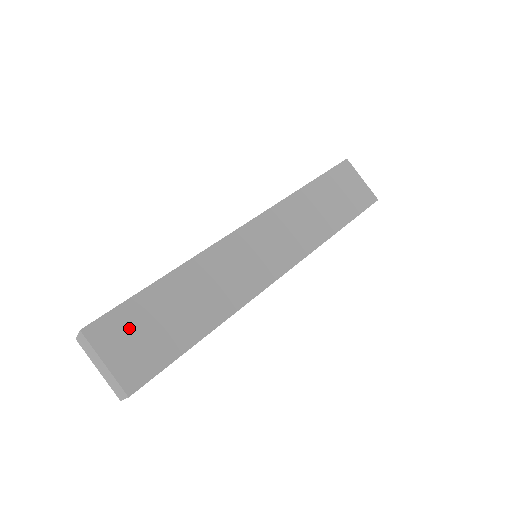
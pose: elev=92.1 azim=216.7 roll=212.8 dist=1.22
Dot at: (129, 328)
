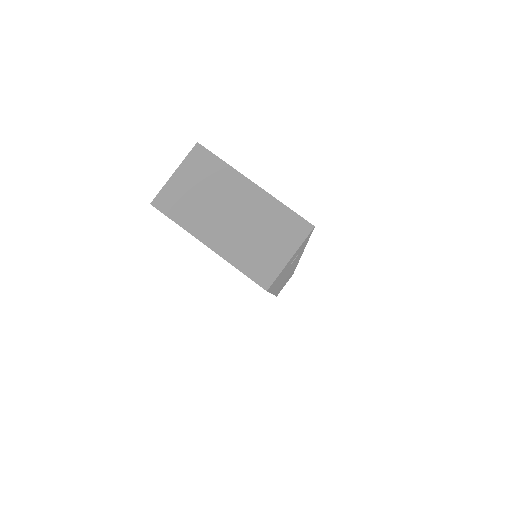
Dot at: occluded
